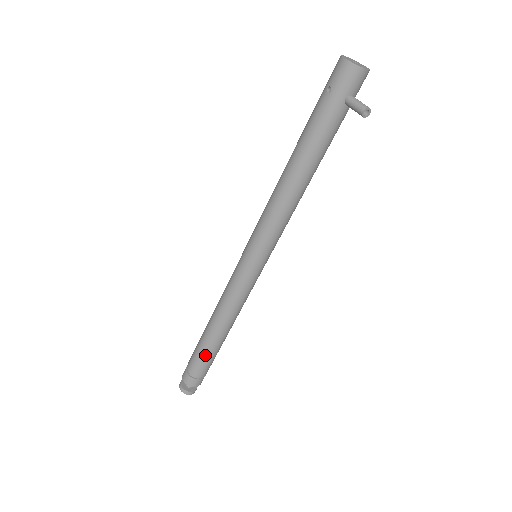
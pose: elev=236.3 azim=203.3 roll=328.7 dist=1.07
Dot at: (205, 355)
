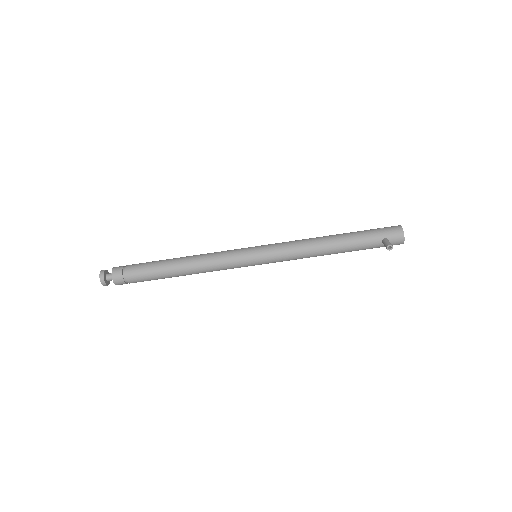
Dot at: (153, 268)
